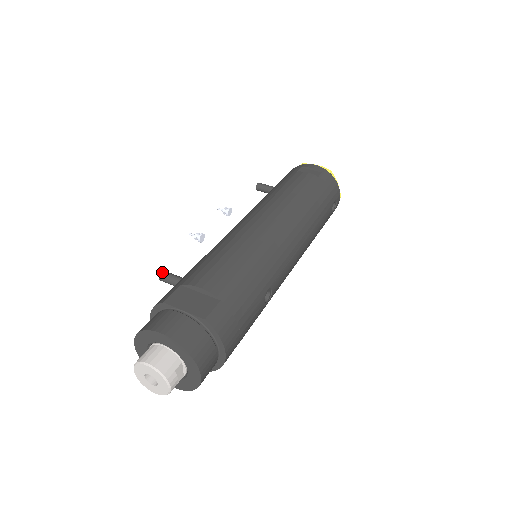
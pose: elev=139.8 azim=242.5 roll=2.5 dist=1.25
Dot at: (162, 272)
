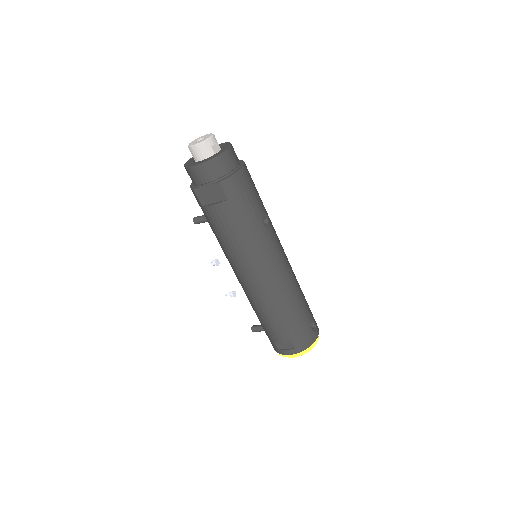
Dot at: occluded
